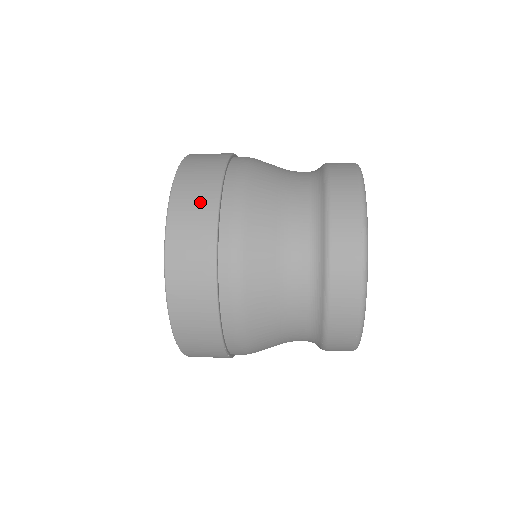
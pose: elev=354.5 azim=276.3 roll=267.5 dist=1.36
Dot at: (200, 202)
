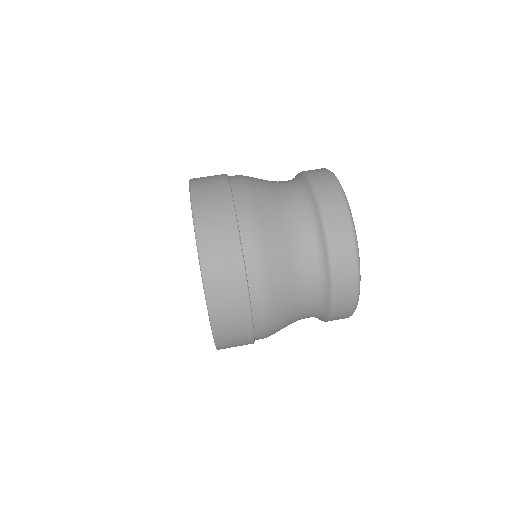
Dot at: (230, 278)
